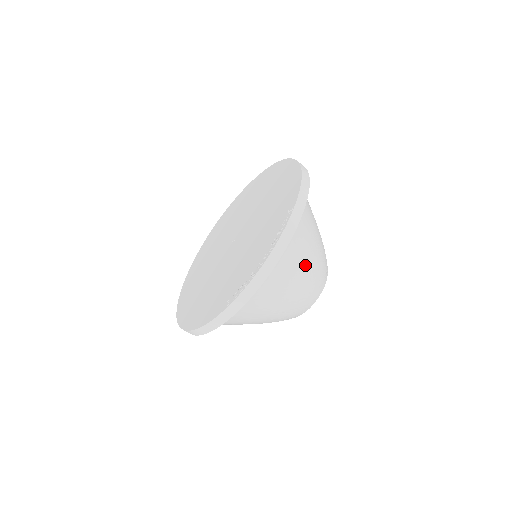
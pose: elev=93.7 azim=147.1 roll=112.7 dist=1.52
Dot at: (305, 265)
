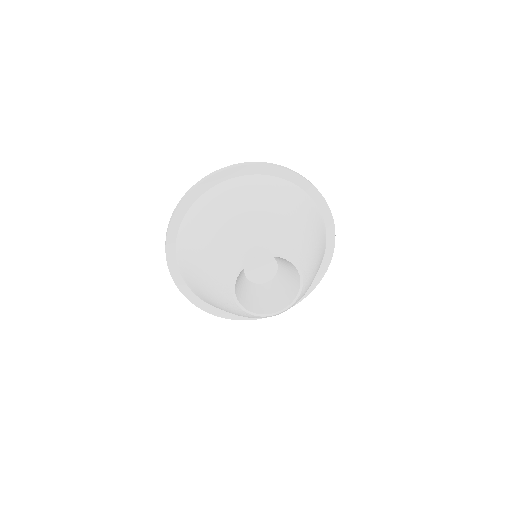
Dot at: (272, 206)
